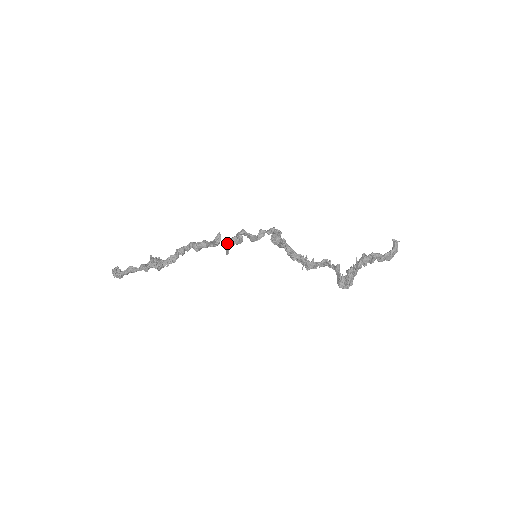
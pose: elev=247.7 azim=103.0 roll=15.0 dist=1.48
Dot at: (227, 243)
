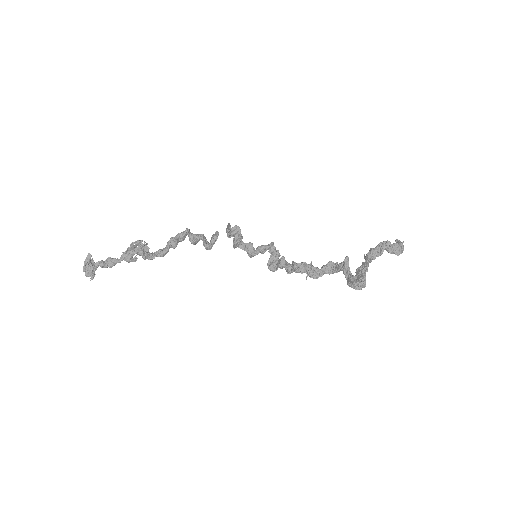
Dot at: occluded
